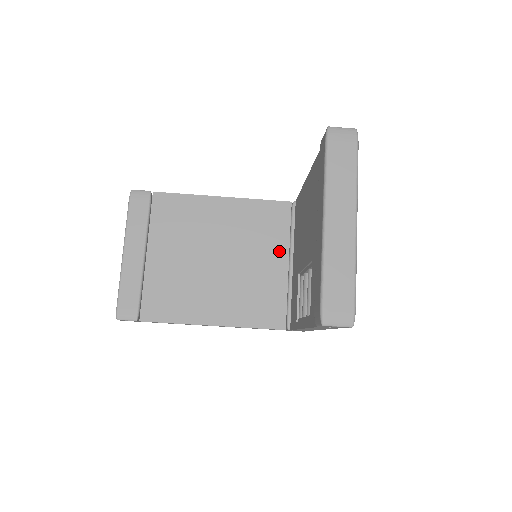
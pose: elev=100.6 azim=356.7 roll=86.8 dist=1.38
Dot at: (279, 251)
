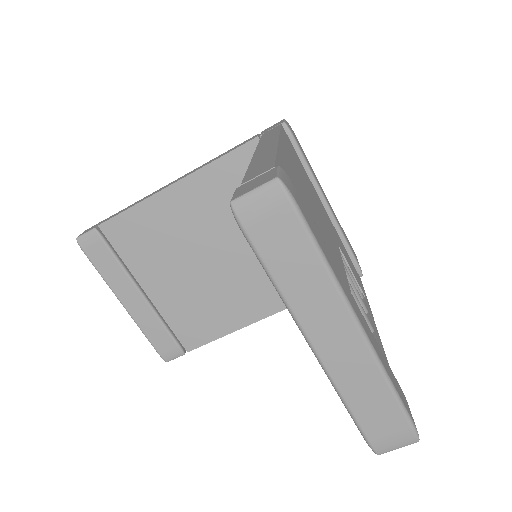
Dot at: occluded
